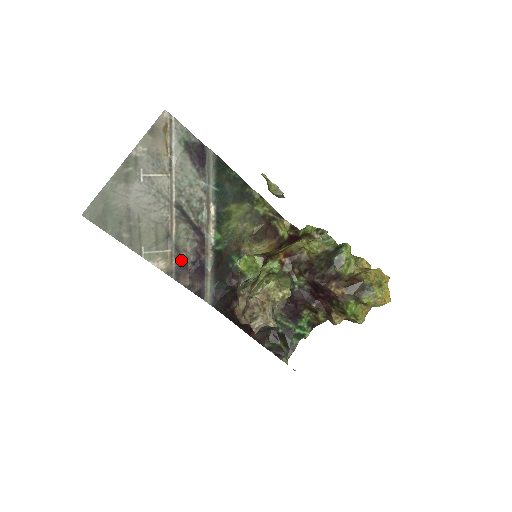
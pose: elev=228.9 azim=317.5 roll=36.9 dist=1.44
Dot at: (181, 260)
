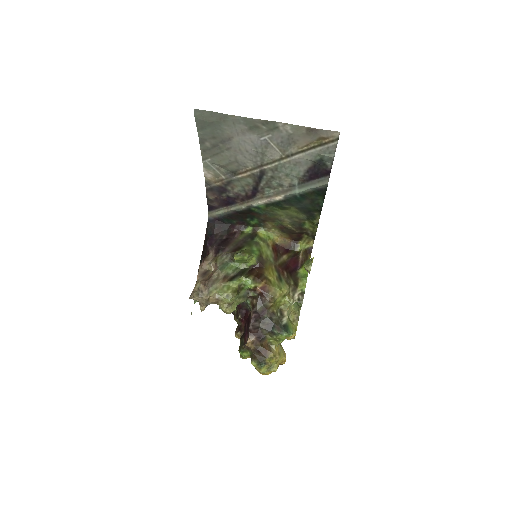
Dot at: (223, 188)
